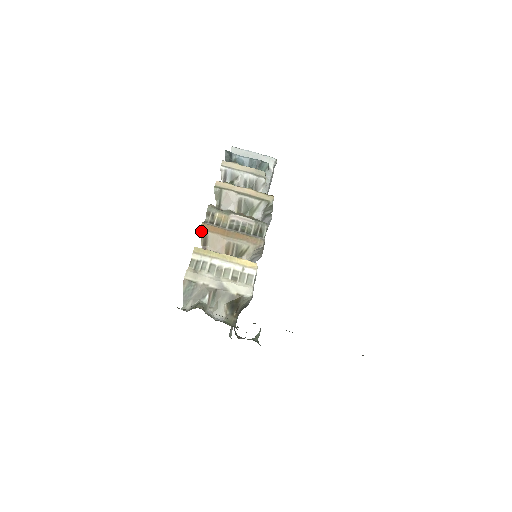
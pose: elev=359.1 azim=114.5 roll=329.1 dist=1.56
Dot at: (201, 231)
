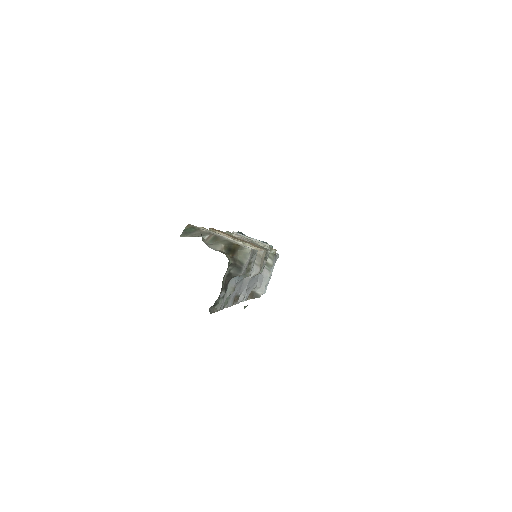
Dot at: (210, 229)
